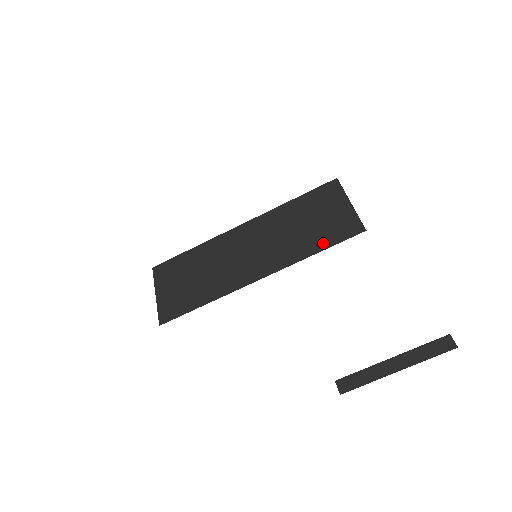
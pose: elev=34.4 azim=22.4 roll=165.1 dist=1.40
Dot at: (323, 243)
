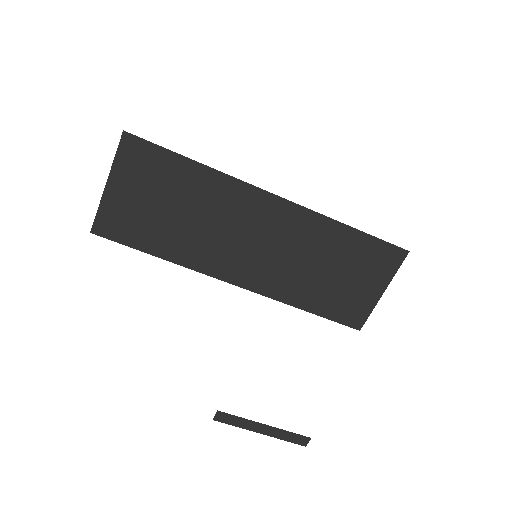
Dot at: (321, 307)
